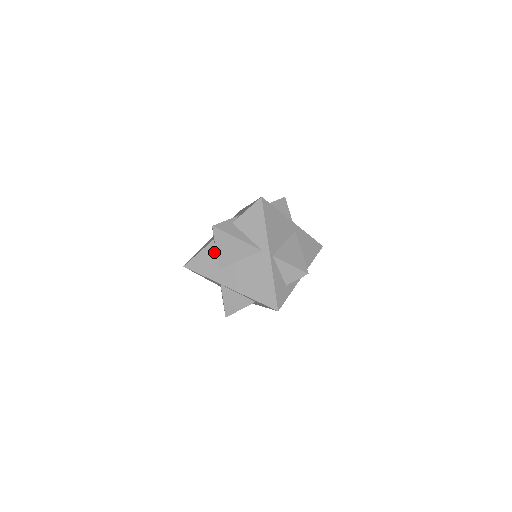
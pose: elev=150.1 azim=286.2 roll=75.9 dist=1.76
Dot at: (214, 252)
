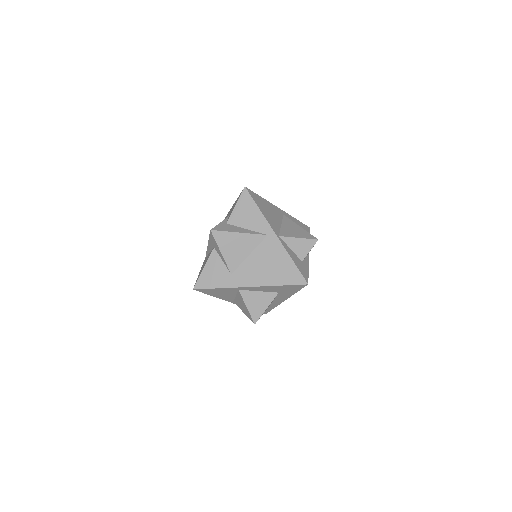
Dot at: (219, 260)
